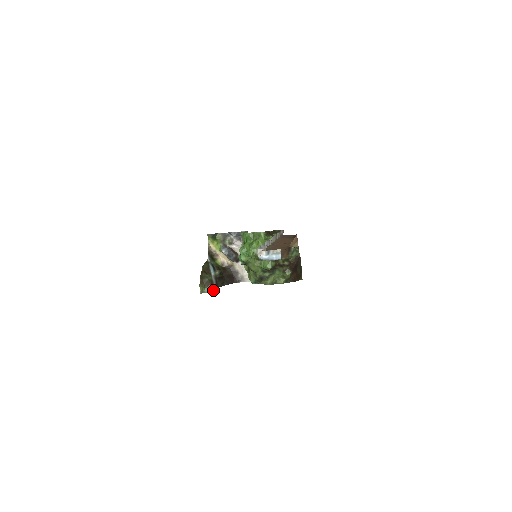
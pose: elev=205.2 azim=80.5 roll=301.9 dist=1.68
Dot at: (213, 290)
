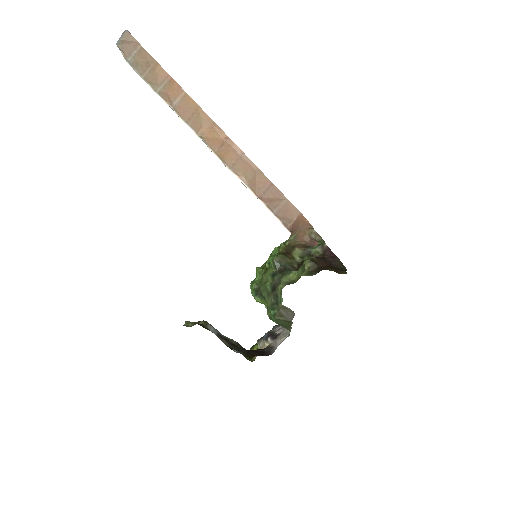
Dot at: (205, 326)
